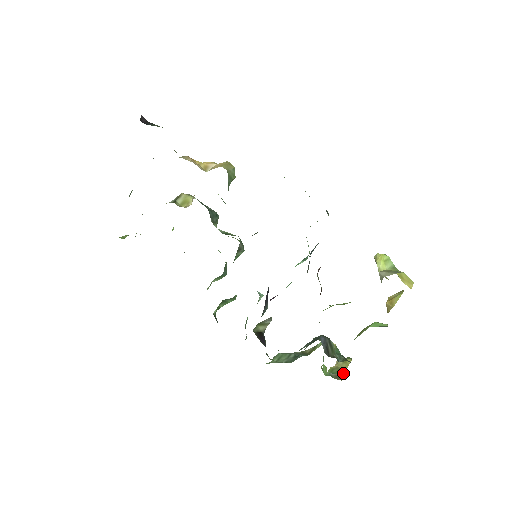
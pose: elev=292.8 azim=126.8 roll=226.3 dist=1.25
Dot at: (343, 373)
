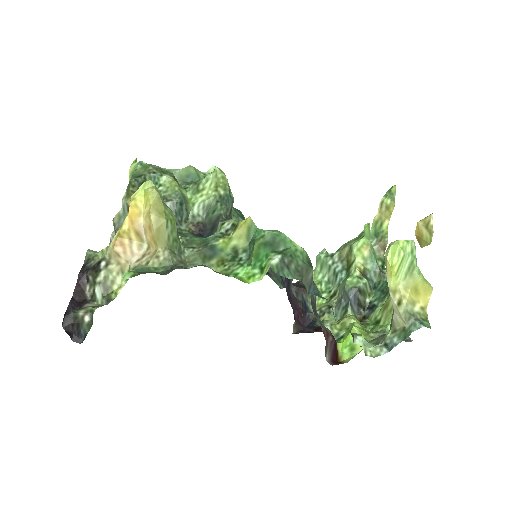
Dot at: (385, 243)
